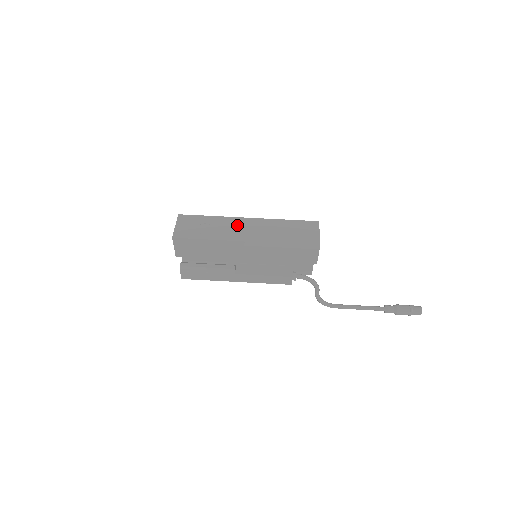
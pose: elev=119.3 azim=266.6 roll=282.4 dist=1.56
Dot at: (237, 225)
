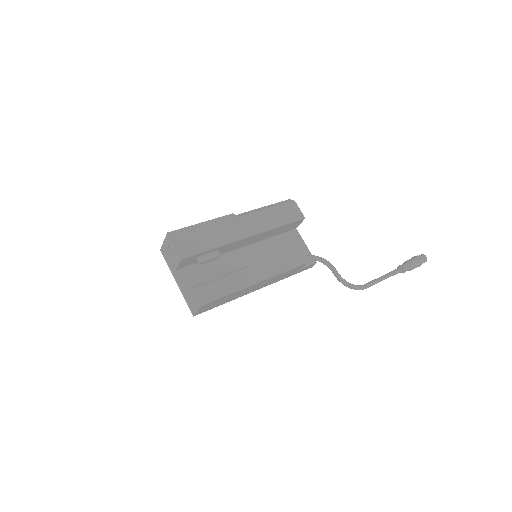
Dot at: occluded
